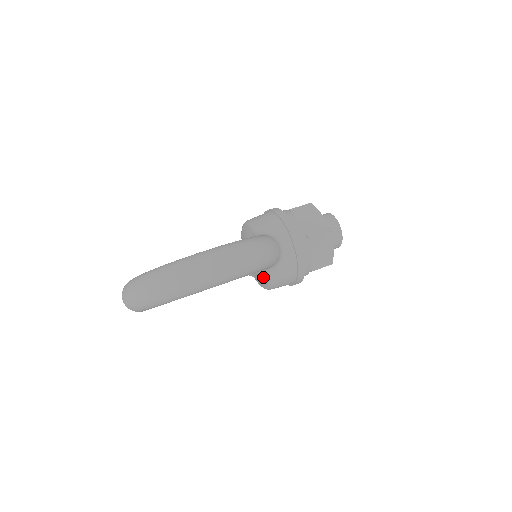
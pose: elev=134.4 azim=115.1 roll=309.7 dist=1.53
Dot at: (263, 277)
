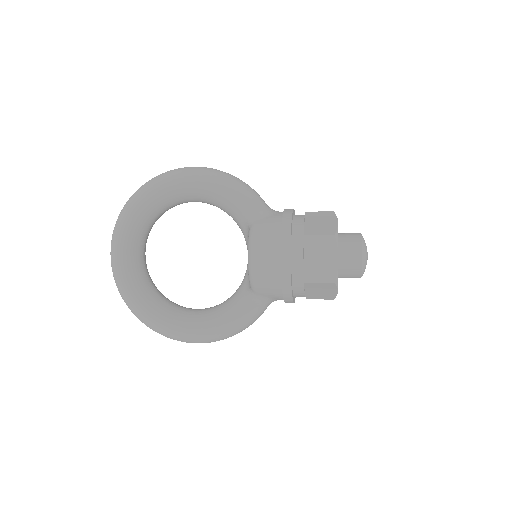
Dot at: occluded
